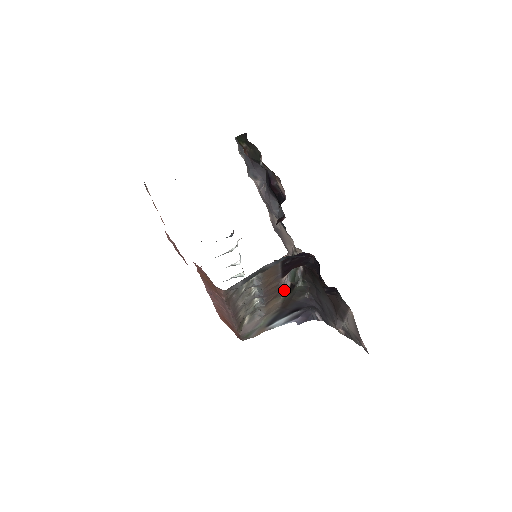
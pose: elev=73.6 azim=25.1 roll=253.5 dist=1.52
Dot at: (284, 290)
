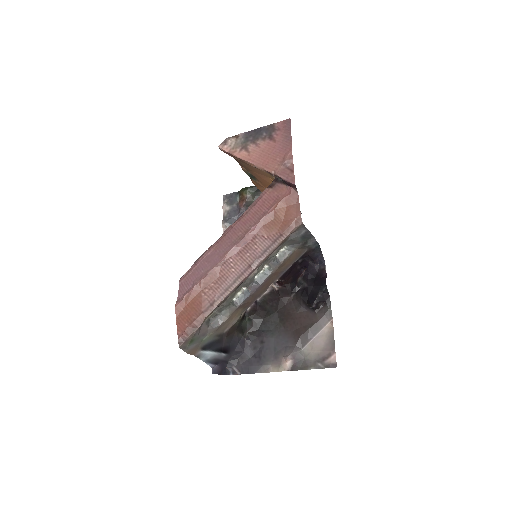
Dot at: occluded
